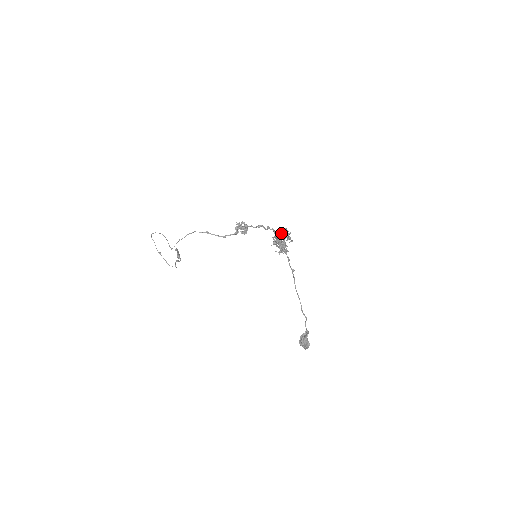
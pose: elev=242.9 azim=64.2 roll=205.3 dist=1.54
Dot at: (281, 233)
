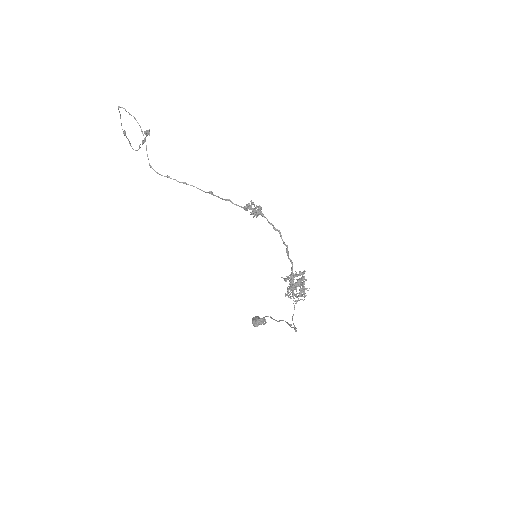
Dot at: (299, 283)
